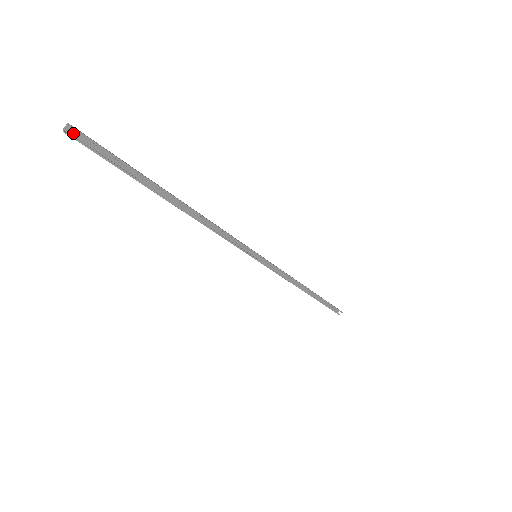
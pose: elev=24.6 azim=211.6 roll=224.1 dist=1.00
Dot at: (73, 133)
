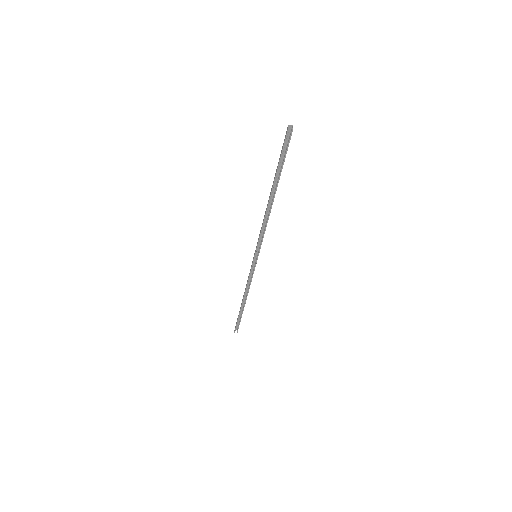
Dot at: (289, 130)
